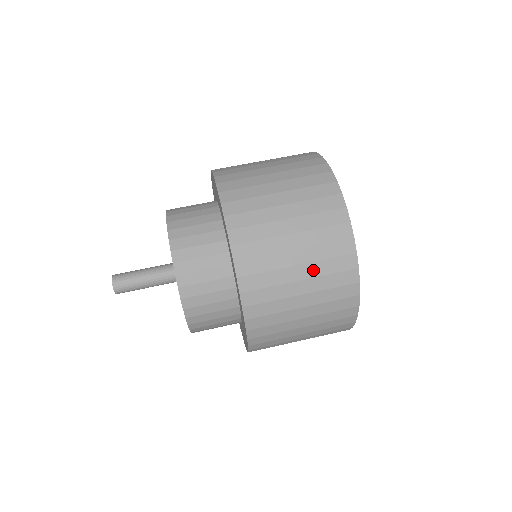
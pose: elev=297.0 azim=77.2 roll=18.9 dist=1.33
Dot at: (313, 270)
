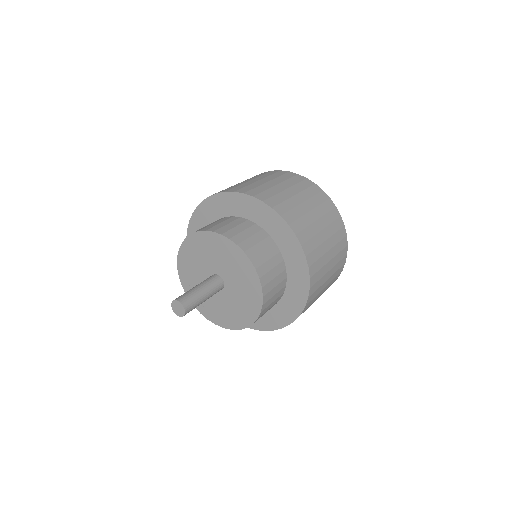
Dot at: (312, 203)
